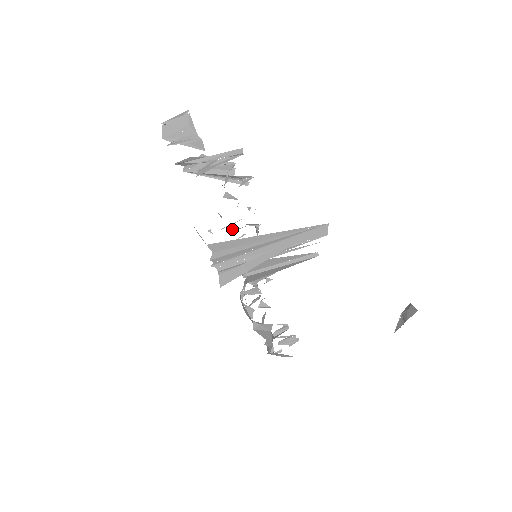
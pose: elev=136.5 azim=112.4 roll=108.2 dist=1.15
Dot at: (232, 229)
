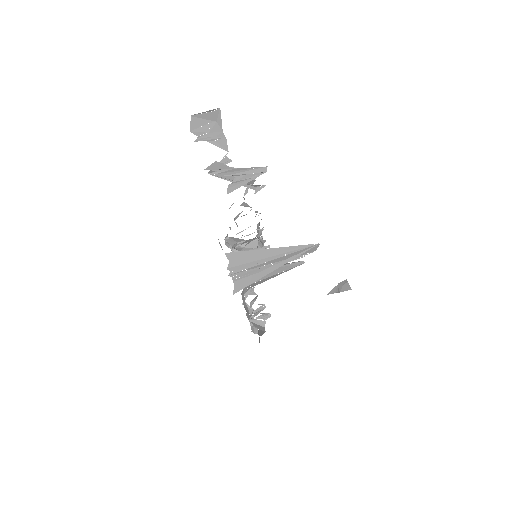
Dot at: occluded
